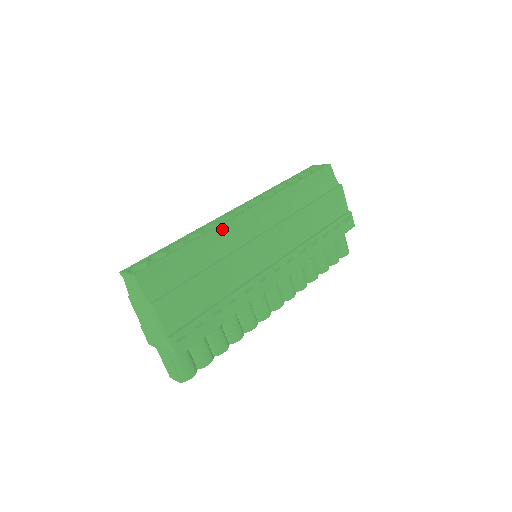
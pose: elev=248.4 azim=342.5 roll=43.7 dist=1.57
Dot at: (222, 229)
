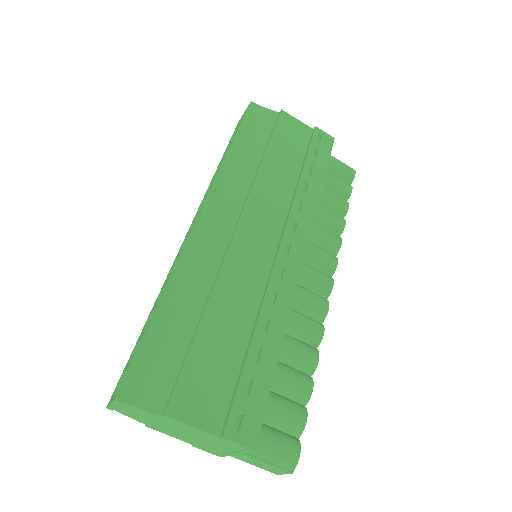
Dot at: (184, 258)
